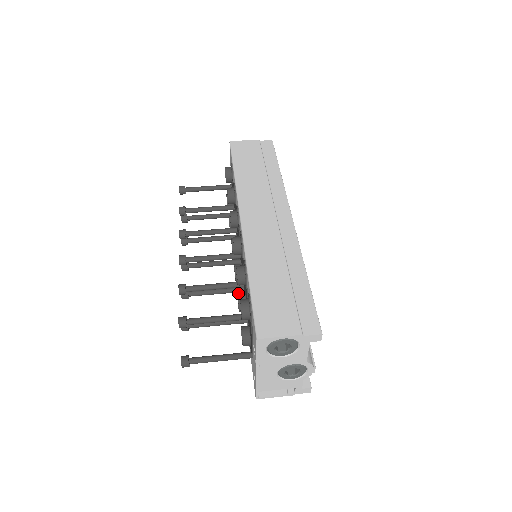
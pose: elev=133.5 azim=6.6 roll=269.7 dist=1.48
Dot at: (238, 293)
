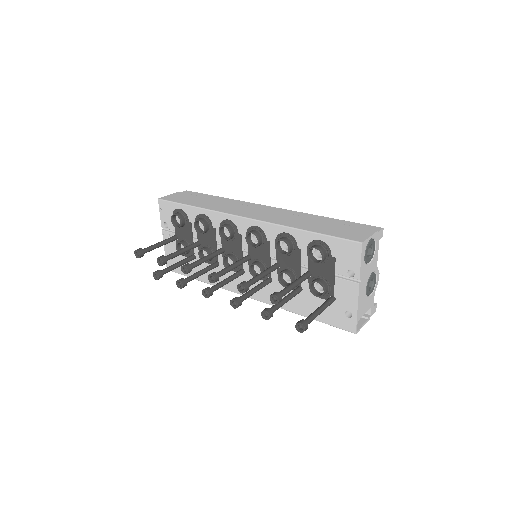
Dot at: (280, 272)
